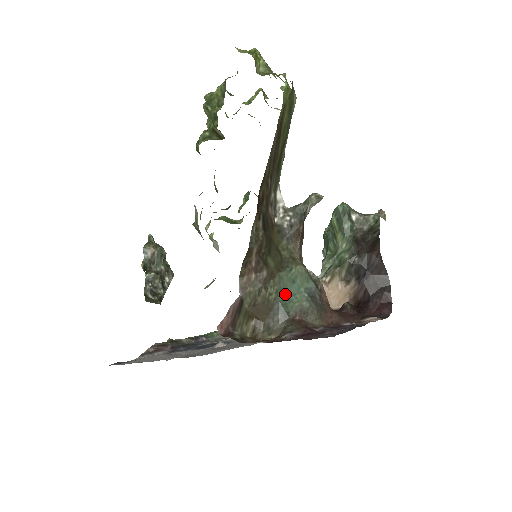
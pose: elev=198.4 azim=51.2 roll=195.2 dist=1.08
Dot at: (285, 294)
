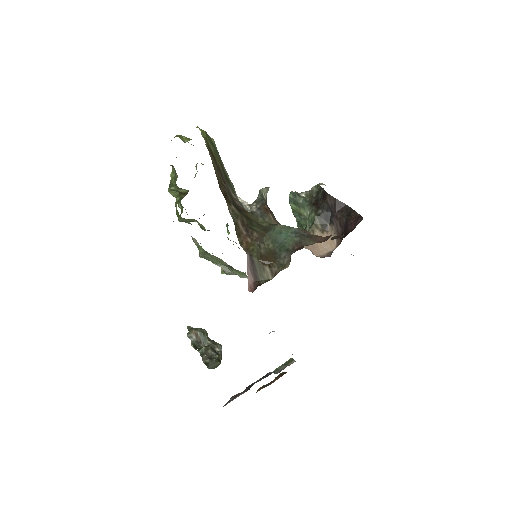
Dot at: (279, 241)
